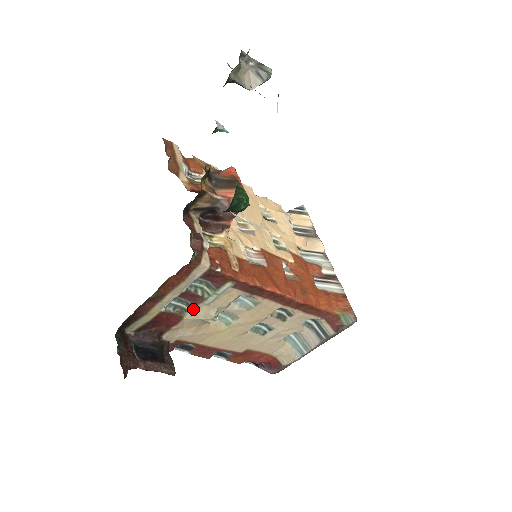
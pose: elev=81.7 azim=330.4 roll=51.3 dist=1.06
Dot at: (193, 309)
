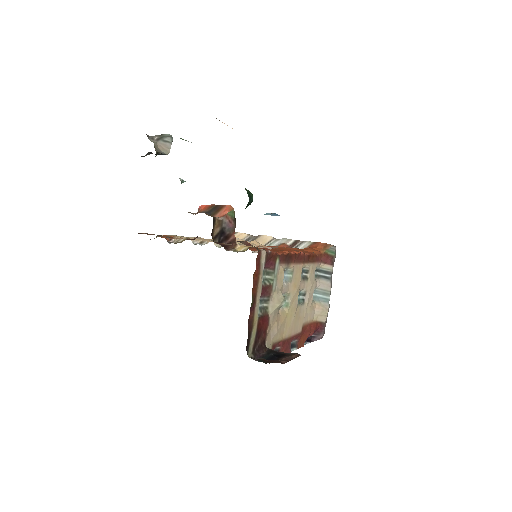
Dot at: (270, 302)
